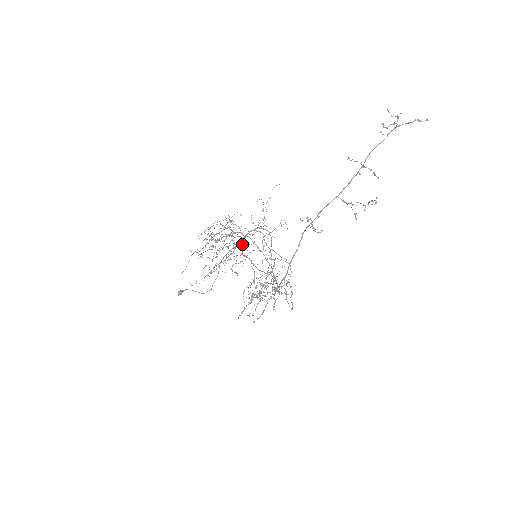
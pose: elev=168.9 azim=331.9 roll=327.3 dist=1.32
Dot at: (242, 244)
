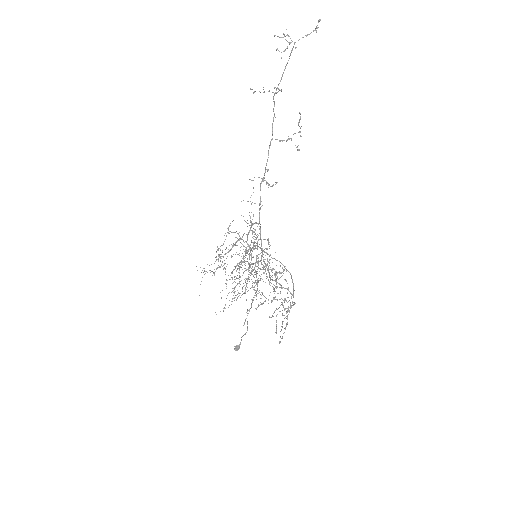
Dot at: occluded
